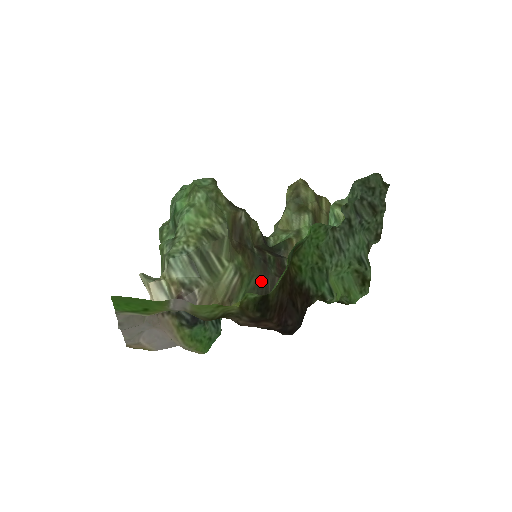
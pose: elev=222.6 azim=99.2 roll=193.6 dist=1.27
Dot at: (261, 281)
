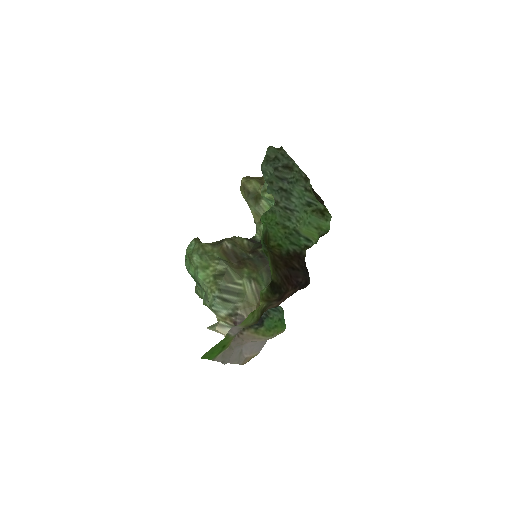
Dot at: (268, 270)
